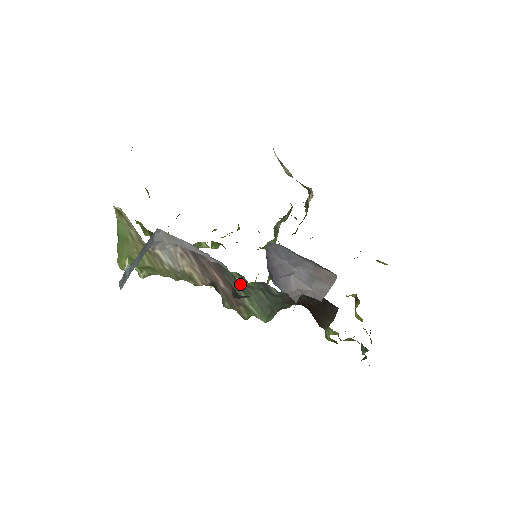
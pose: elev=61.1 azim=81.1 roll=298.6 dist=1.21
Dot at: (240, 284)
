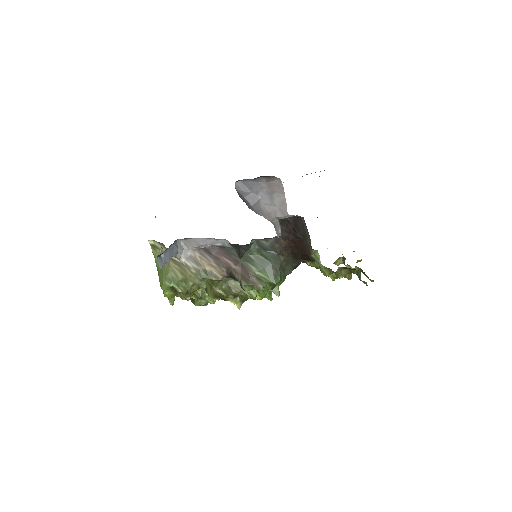
Dot at: (244, 255)
